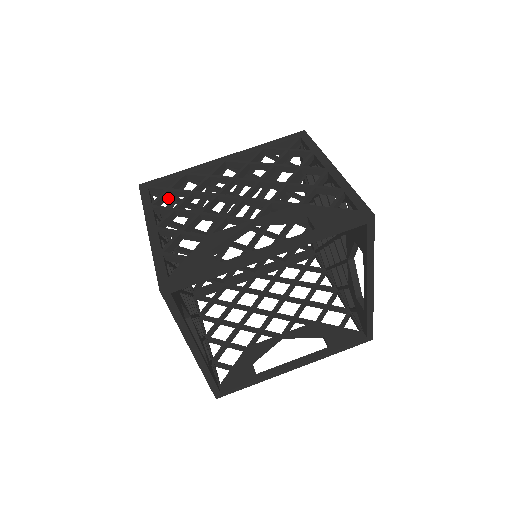
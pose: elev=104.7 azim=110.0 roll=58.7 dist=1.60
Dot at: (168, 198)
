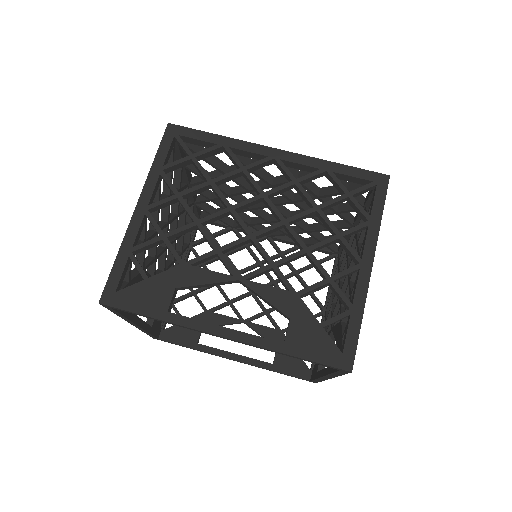
Dot at: (196, 152)
